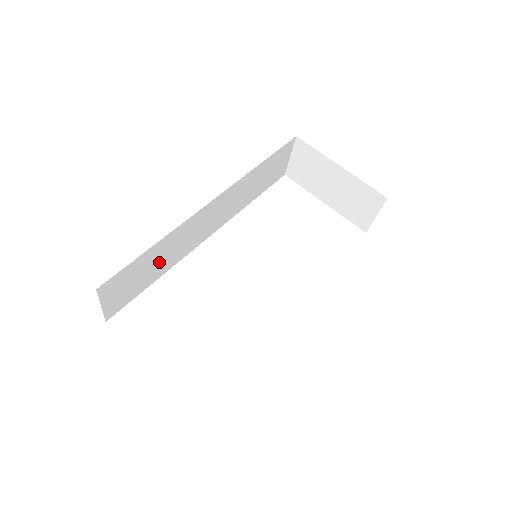
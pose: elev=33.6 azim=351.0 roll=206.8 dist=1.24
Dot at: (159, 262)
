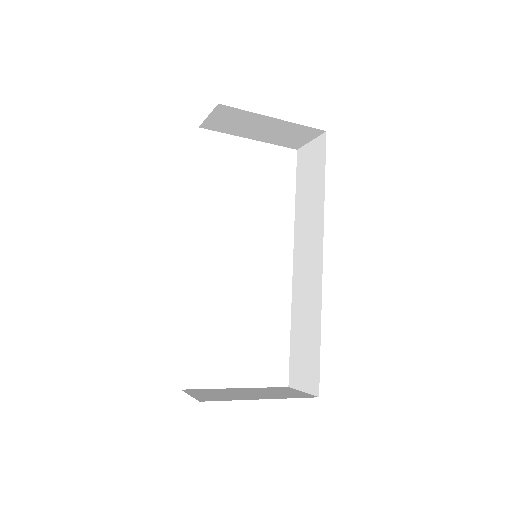
Dot at: occluded
